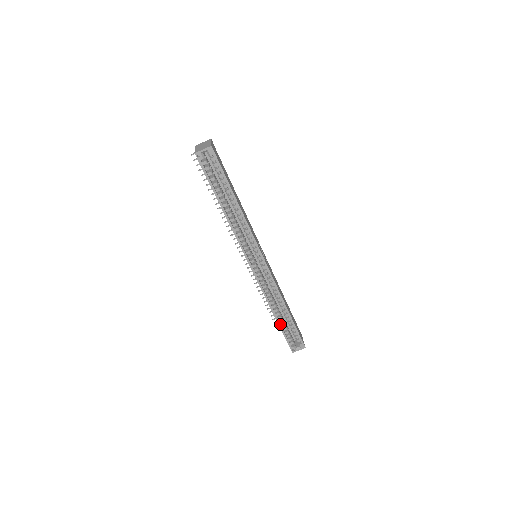
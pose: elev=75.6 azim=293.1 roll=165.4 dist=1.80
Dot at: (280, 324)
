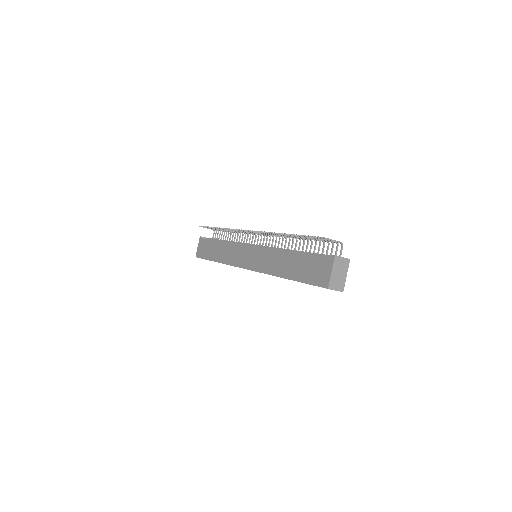
Dot at: (212, 260)
